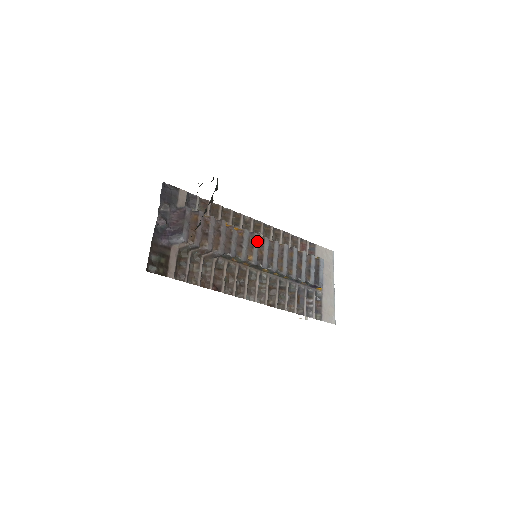
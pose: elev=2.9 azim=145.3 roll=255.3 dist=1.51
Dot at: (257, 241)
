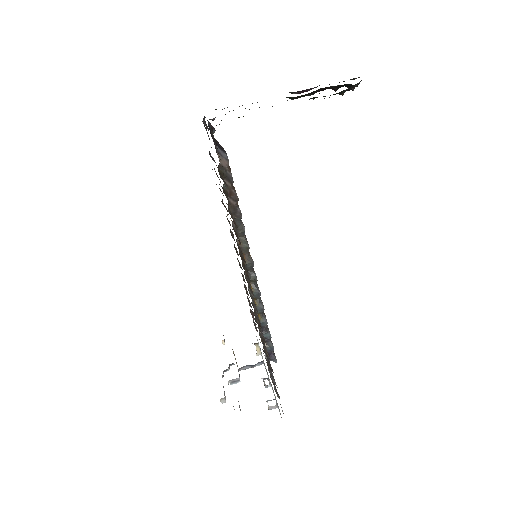
Dot at: occluded
